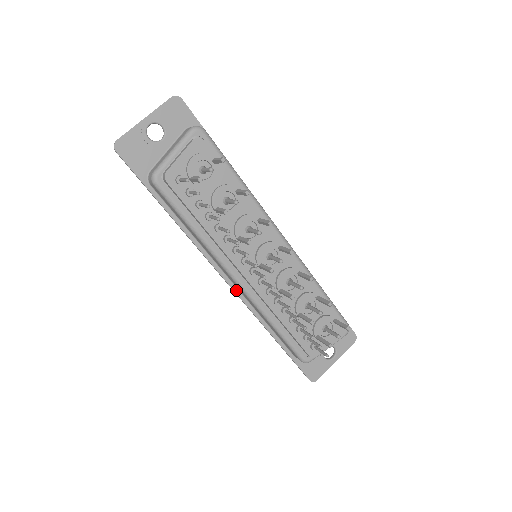
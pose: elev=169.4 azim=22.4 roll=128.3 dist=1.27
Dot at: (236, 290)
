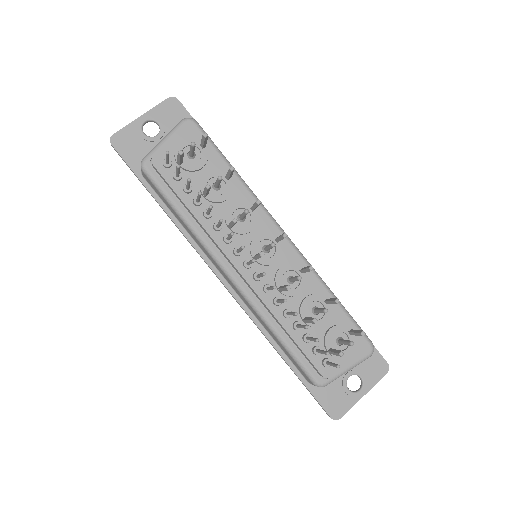
Dot at: (234, 294)
